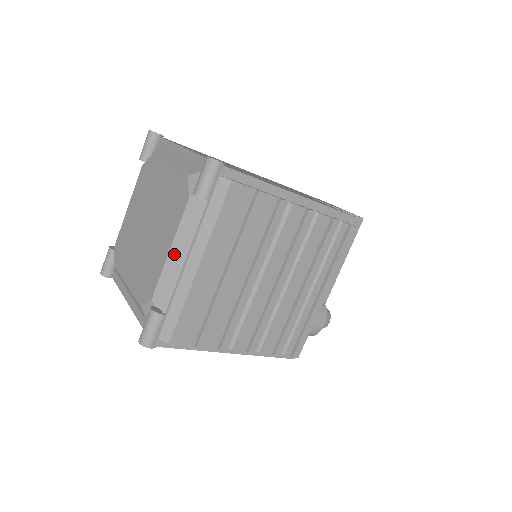
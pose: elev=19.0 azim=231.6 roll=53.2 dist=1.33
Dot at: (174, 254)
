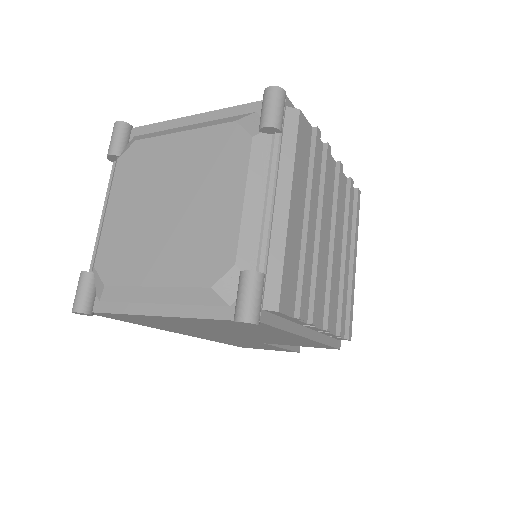
Dot at: (251, 202)
